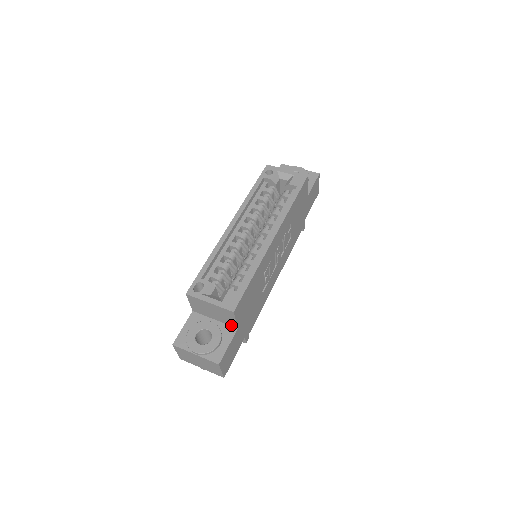
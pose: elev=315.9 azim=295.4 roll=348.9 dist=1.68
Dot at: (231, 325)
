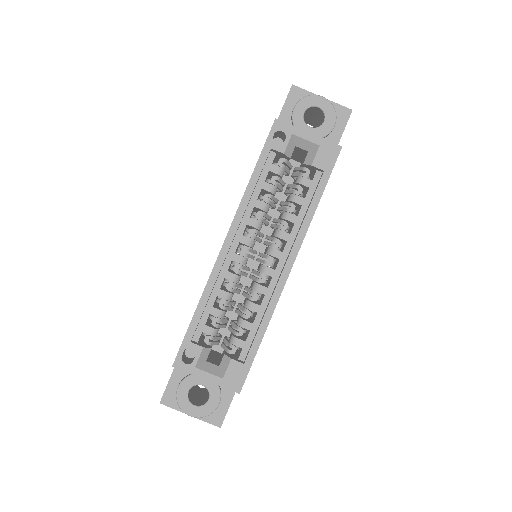
Dot at: occluded
